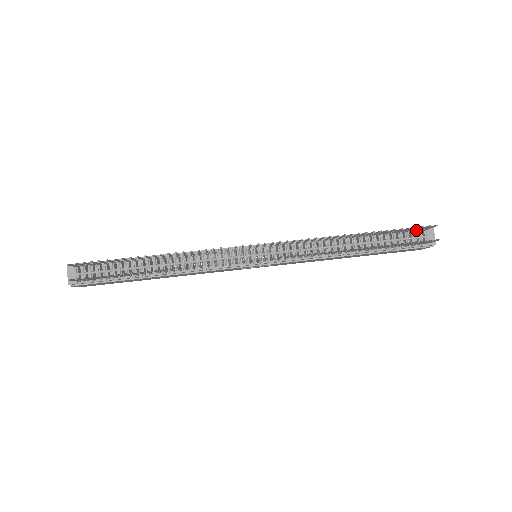
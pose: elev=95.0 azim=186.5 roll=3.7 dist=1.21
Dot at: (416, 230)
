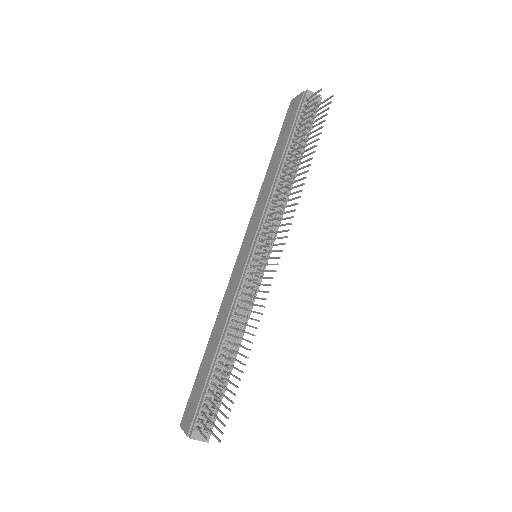
Dot at: (305, 106)
